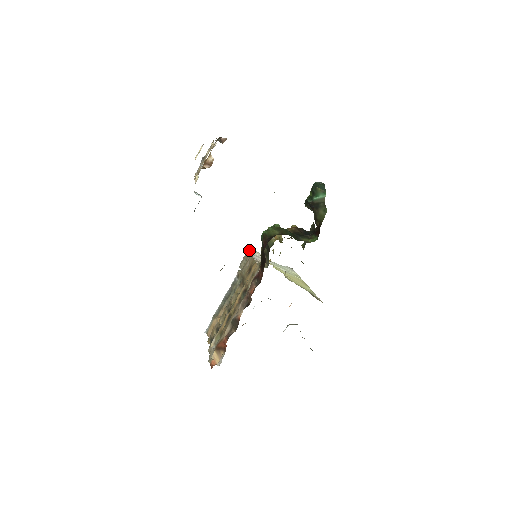
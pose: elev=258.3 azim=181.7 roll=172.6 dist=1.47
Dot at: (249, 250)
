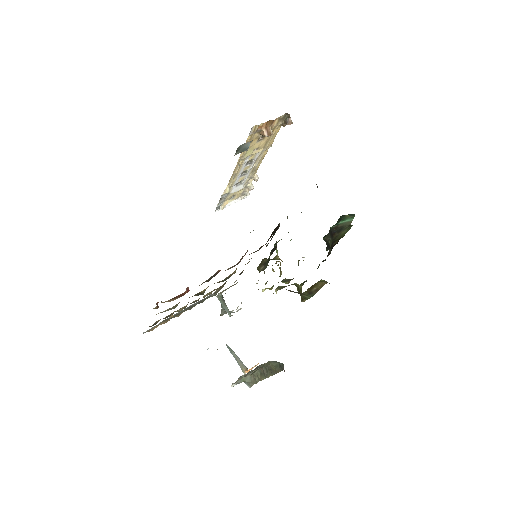
Dot at: (237, 282)
